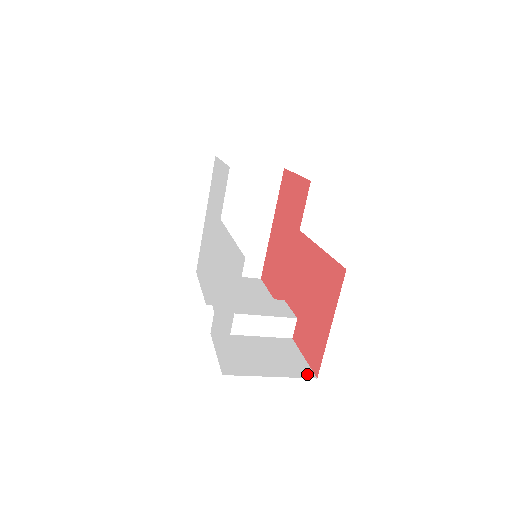
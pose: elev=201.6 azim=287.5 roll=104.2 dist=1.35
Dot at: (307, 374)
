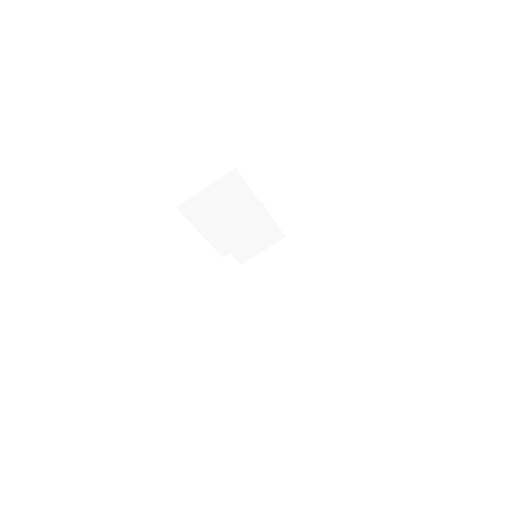
Dot at: occluded
